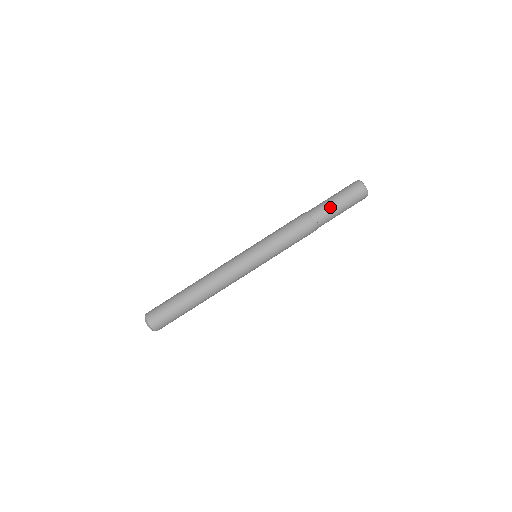
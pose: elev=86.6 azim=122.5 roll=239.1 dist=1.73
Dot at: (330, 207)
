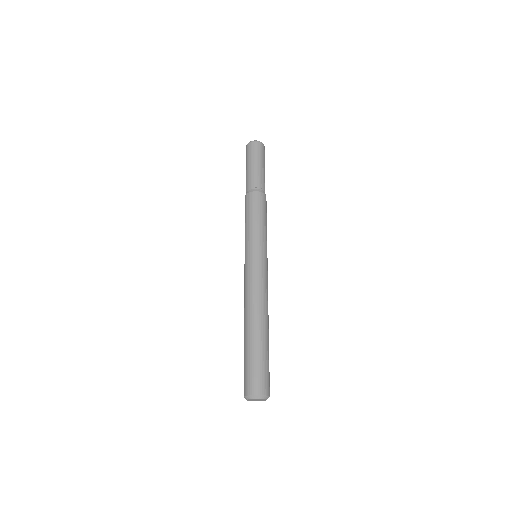
Dot at: (251, 173)
